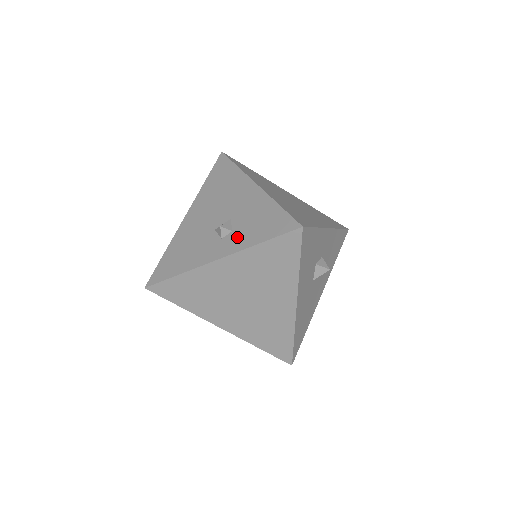
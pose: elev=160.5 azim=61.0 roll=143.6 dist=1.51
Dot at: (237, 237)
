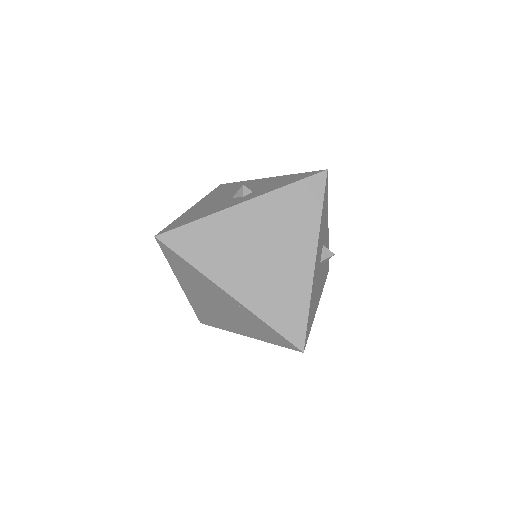
Dot at: (260, 191)
